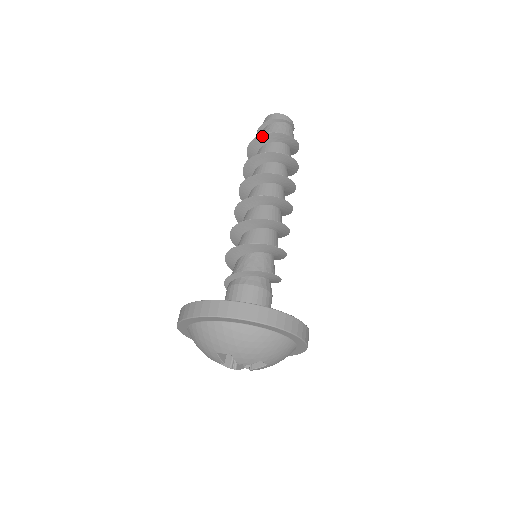
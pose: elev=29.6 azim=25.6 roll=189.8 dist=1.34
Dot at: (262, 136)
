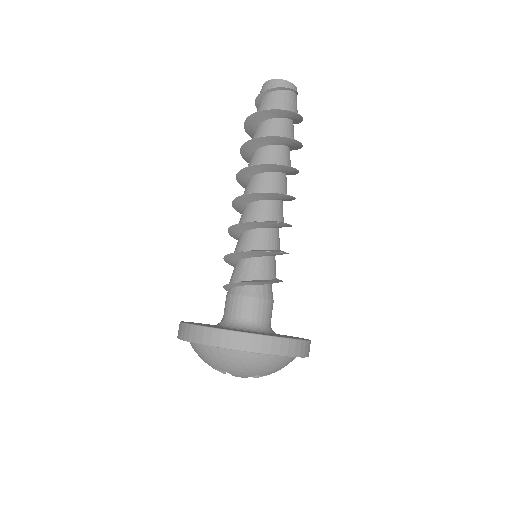
Dot at: (255, 115)
